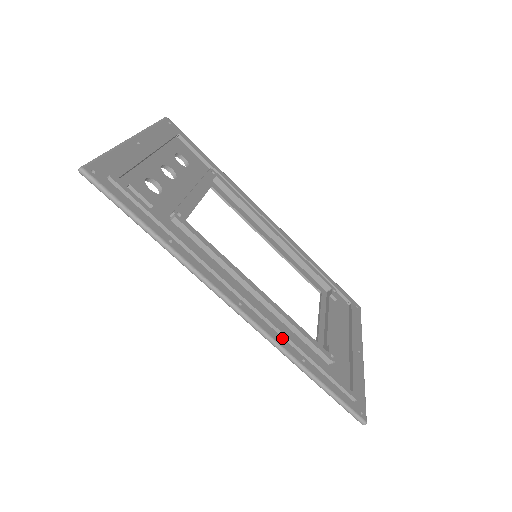
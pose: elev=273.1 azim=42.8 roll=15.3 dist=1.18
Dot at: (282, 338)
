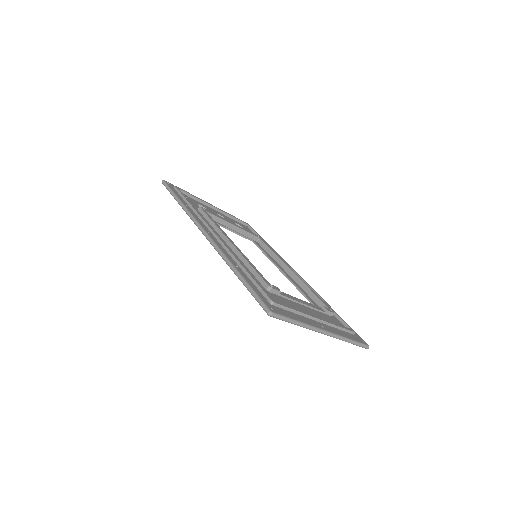
Dot at: (229, 255)
